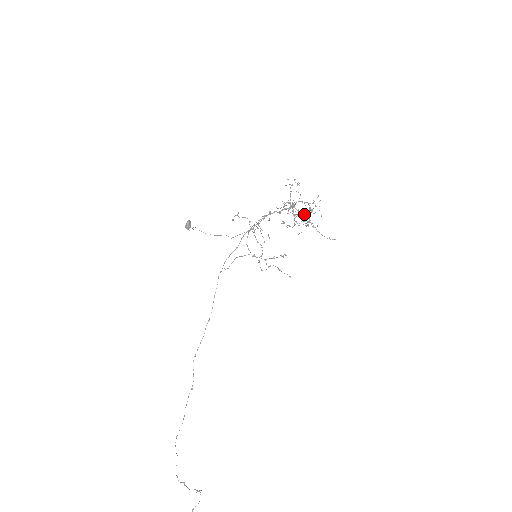
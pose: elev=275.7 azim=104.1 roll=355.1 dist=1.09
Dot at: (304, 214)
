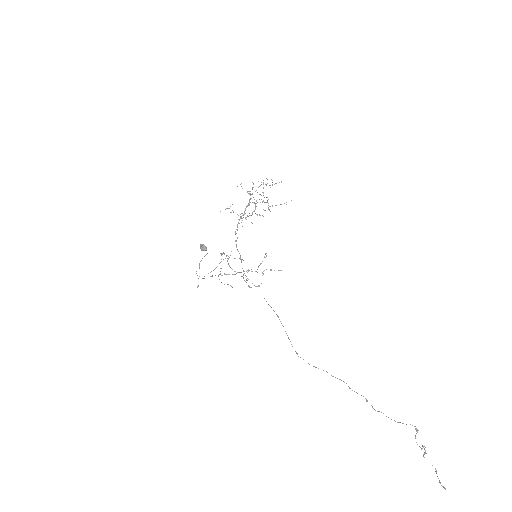
Dot at: (260, 202)
